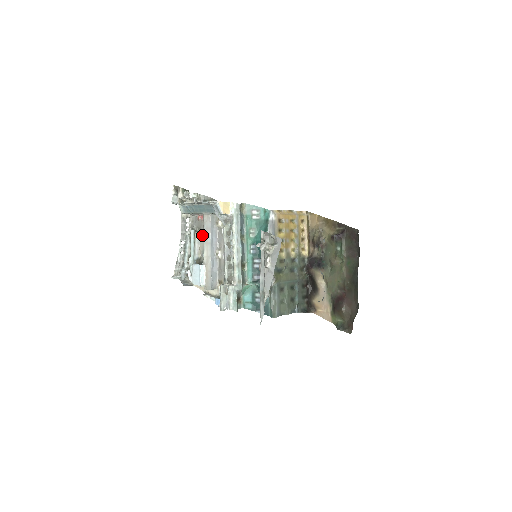
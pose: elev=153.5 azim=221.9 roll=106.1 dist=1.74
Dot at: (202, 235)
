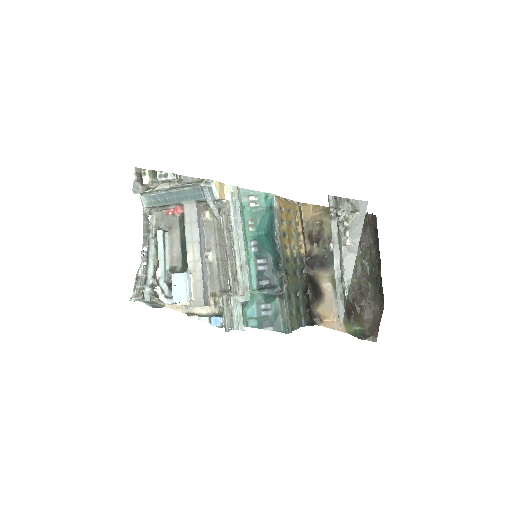
Dot at: (176, 236)
